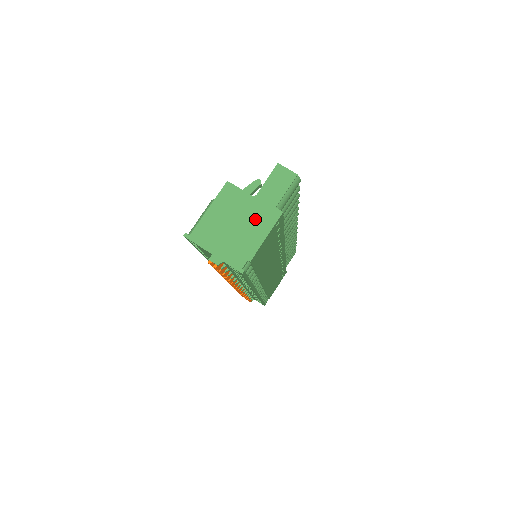
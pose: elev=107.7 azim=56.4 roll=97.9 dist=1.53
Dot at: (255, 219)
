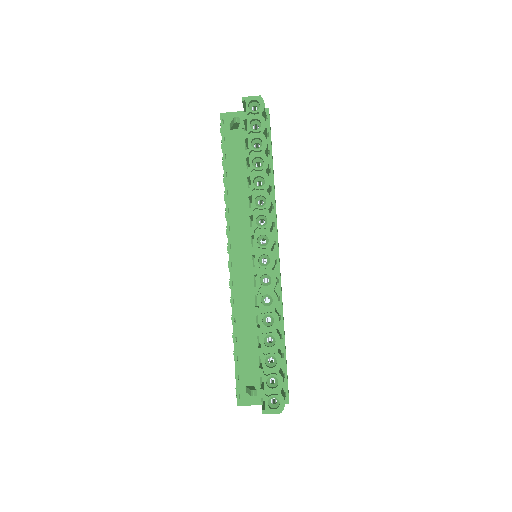
Dot at: occluded
